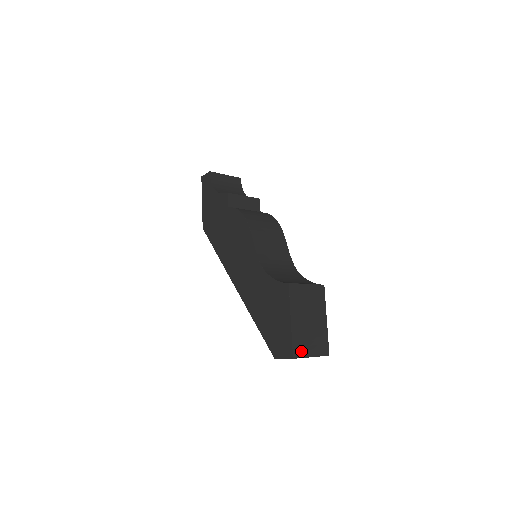
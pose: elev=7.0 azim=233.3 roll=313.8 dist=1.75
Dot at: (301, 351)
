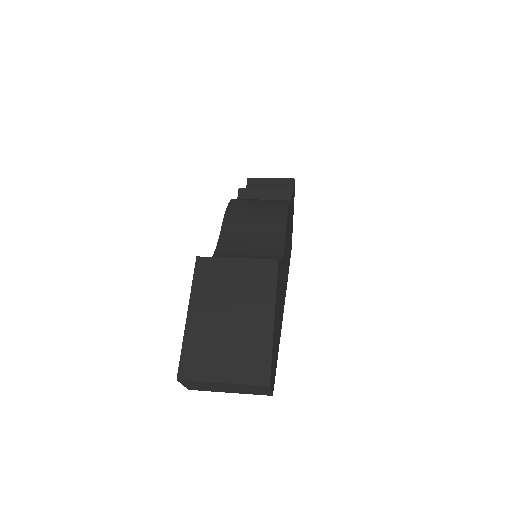
Dot at: (199, 368)
